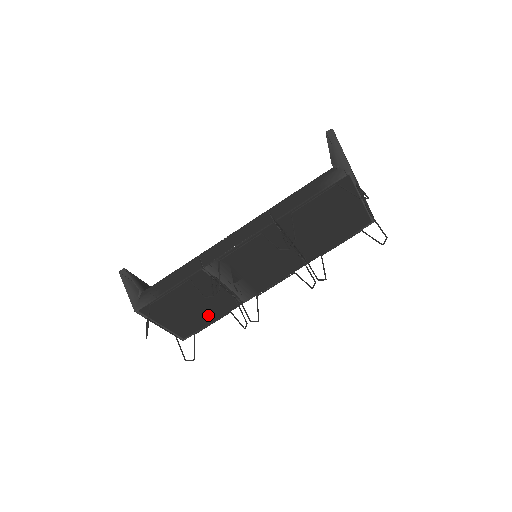
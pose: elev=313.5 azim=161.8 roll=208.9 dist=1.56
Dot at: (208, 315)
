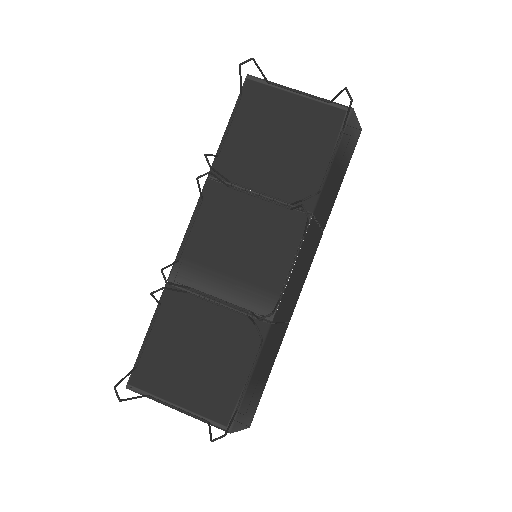
Dot at: (232, 364)
